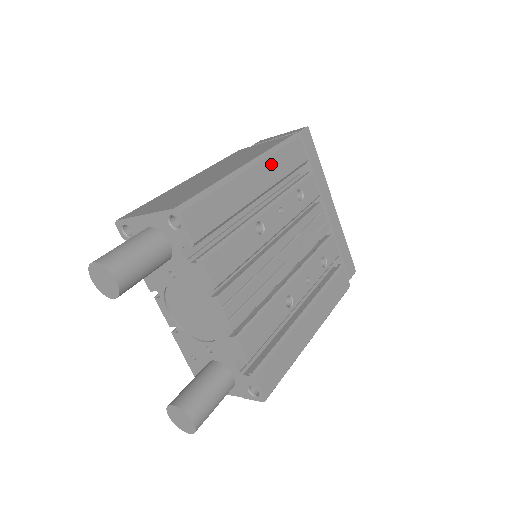
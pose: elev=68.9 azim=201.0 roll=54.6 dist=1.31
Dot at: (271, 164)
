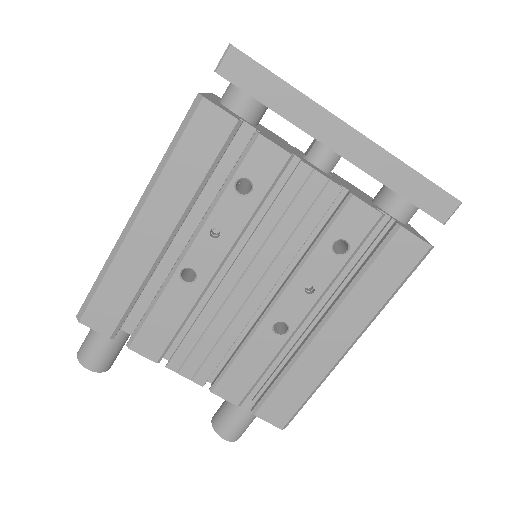
Dot at: (167, 187)
